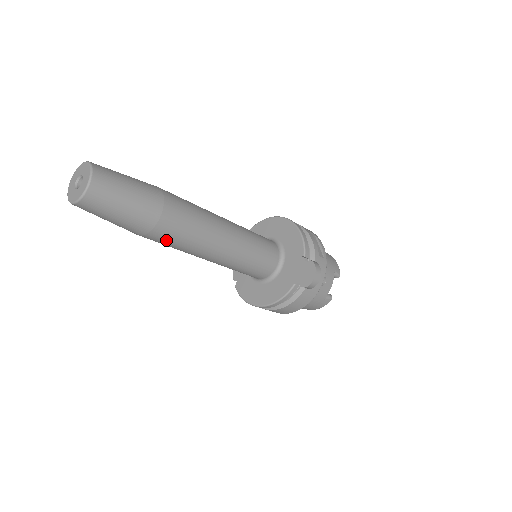
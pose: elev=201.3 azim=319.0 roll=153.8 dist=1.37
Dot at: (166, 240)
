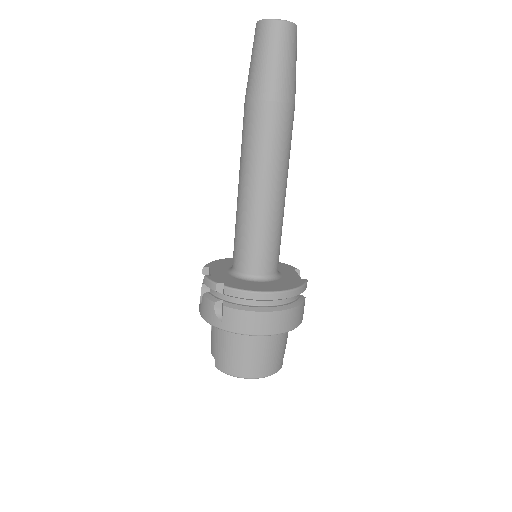
Dot at: (286, 127)
